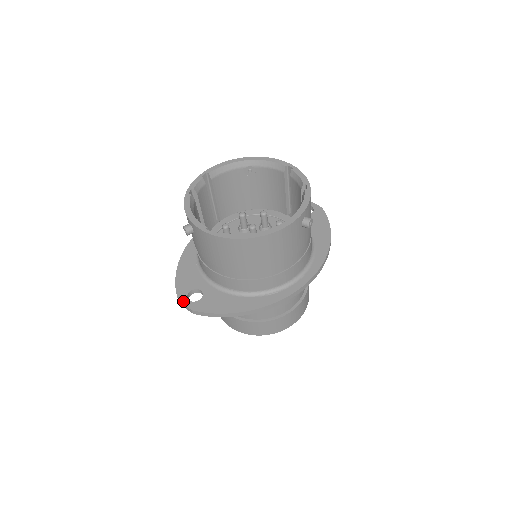
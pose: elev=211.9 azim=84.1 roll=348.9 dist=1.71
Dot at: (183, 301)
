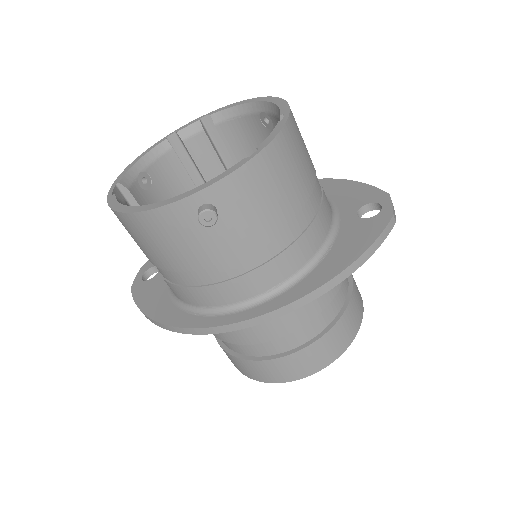
Dot at: (138, 274)
